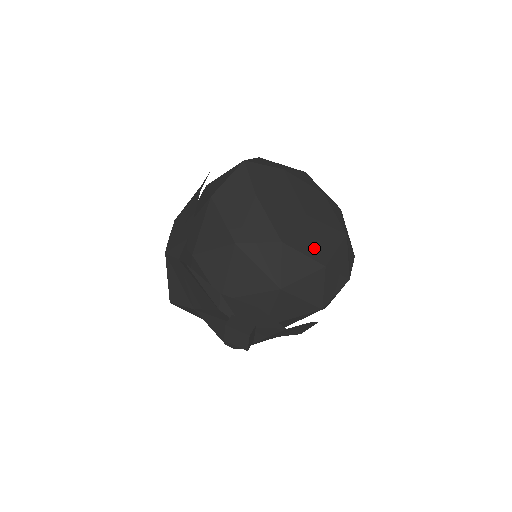
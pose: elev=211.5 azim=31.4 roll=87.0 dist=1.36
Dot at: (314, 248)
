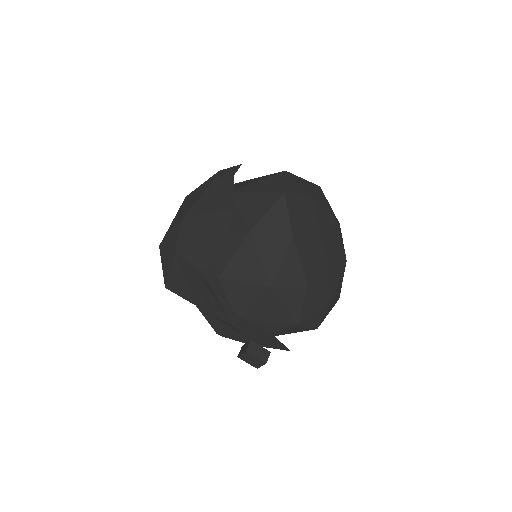
Dot at: (327, 284)
